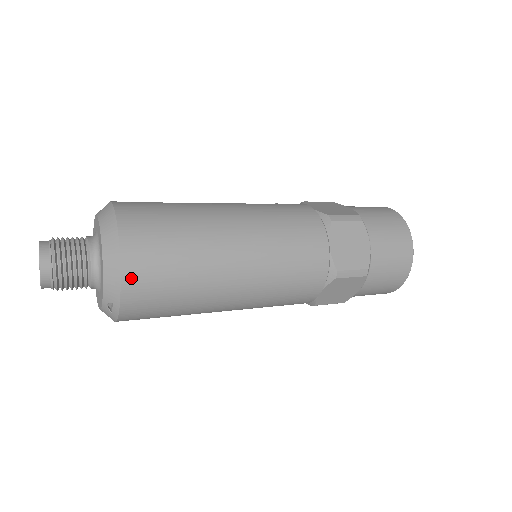
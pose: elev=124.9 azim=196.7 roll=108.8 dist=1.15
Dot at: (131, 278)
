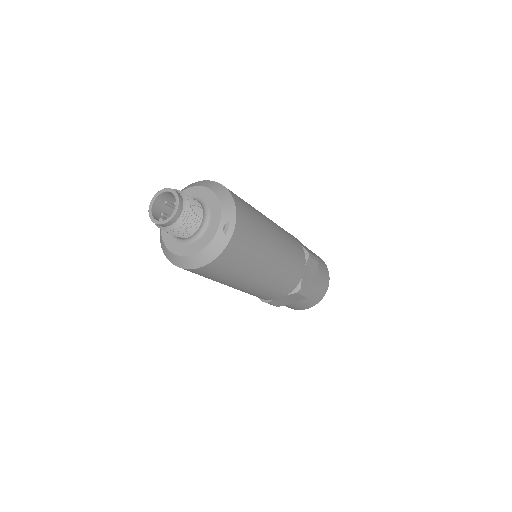
Dot at: (238, 203)
